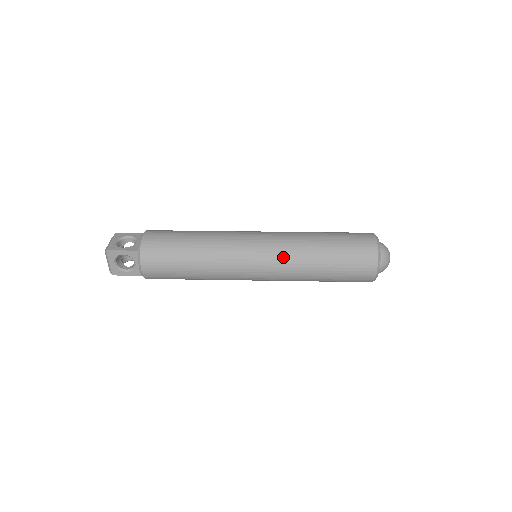
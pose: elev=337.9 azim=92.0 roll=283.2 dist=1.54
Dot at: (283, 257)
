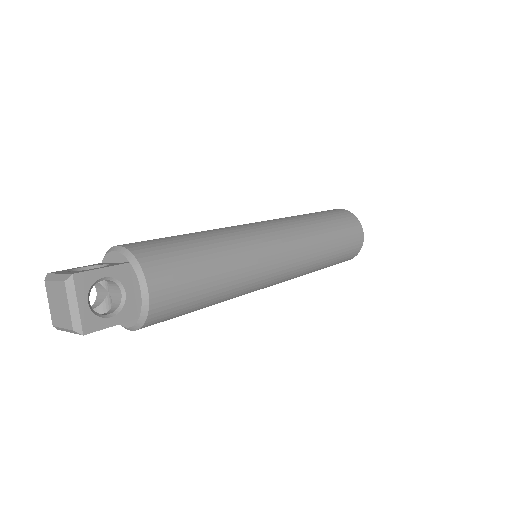
Dot at: (297, 232)
